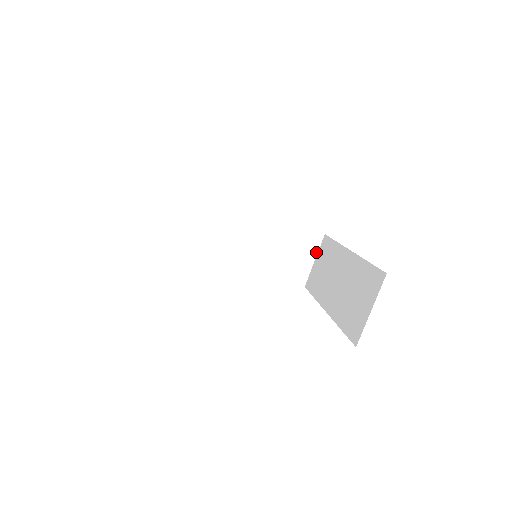
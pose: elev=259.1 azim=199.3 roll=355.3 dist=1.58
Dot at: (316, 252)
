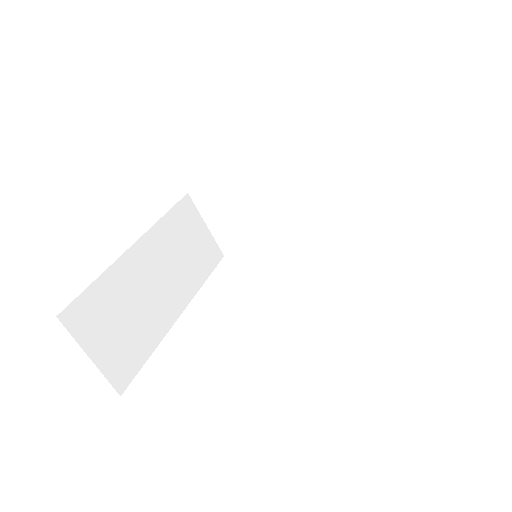
Dot at: (396, 152)
